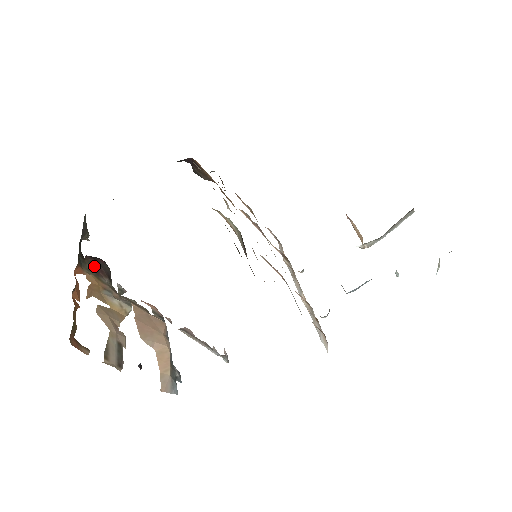
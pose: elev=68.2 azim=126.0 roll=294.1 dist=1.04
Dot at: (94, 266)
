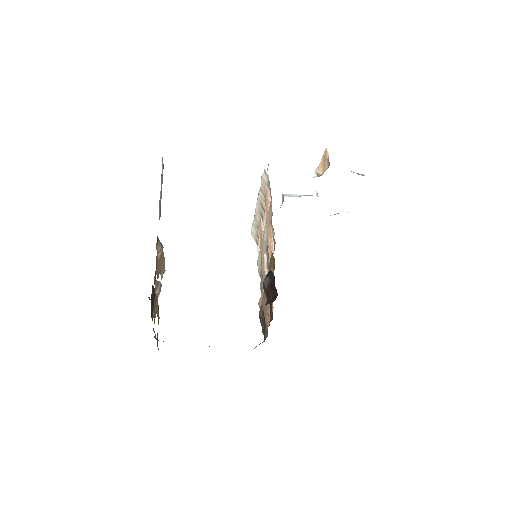
Dot at: occluded
